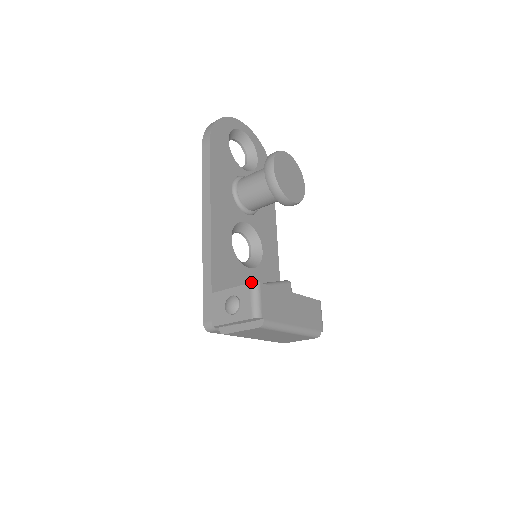
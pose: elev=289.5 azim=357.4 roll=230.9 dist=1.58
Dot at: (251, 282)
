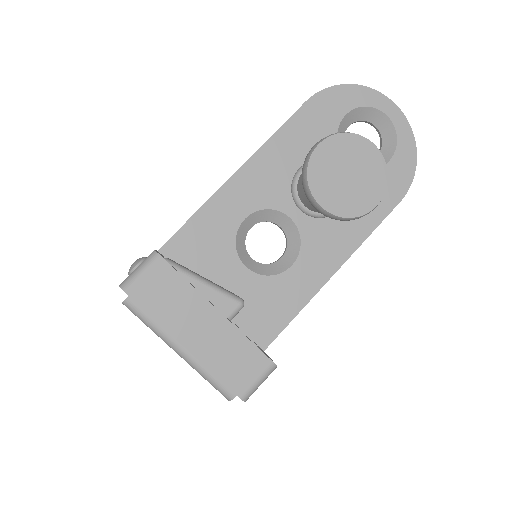
Dot at: (235, 283)
